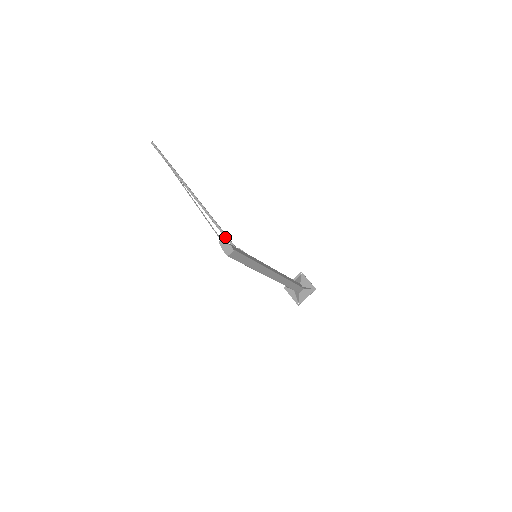
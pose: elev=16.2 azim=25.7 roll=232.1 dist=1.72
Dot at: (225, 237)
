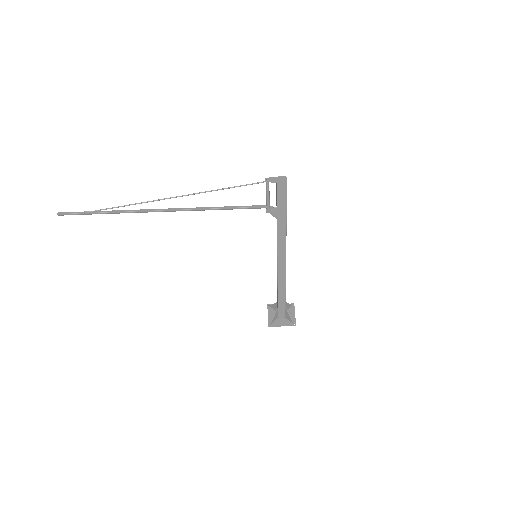
Dot at: (247, 207)
